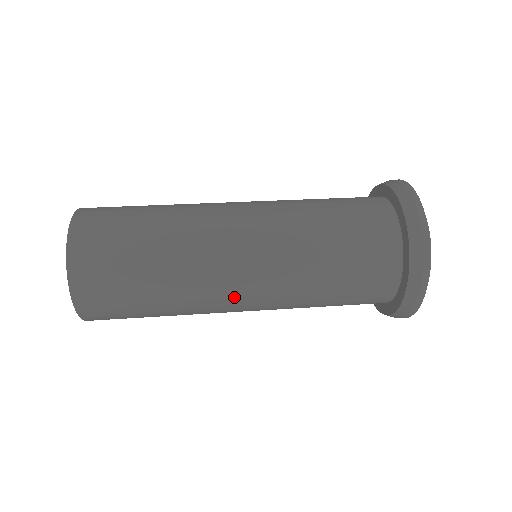
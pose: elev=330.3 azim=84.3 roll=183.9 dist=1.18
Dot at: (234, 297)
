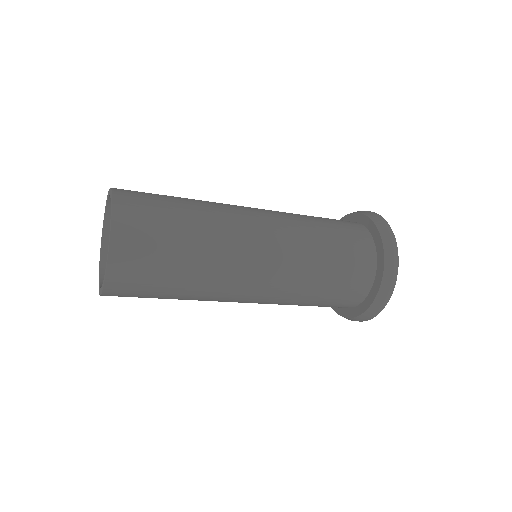
Dot at: (249, 212)
